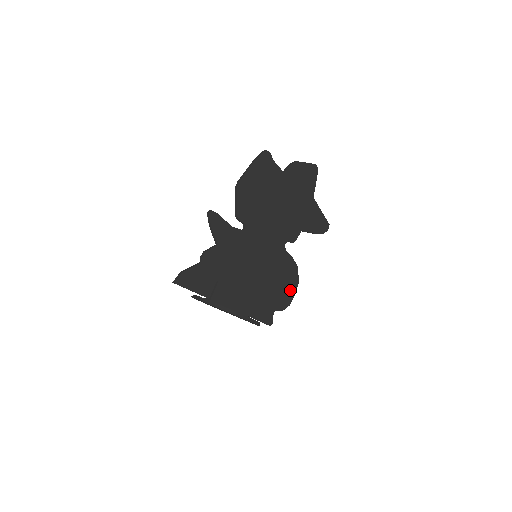
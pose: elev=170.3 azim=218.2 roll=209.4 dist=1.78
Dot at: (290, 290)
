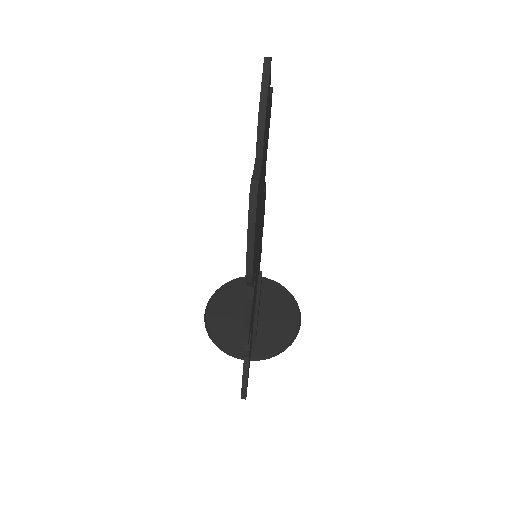
Dot at: occluded
